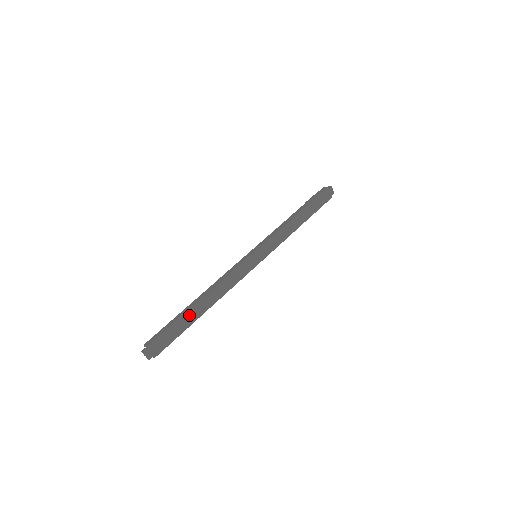
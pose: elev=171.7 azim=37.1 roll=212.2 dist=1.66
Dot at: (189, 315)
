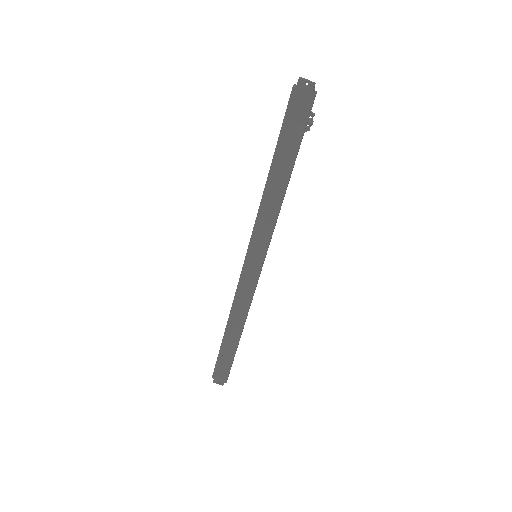
Dot at: (227, 344)
